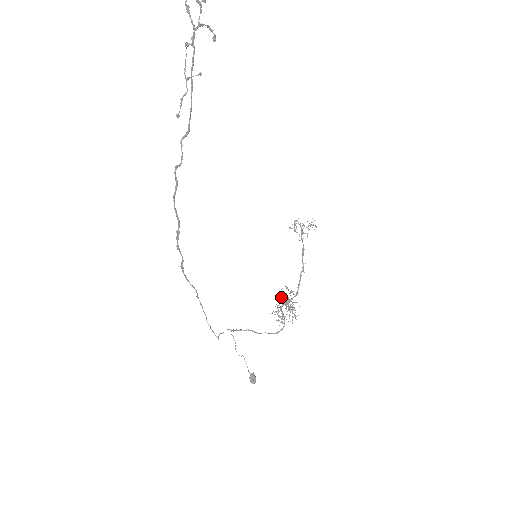
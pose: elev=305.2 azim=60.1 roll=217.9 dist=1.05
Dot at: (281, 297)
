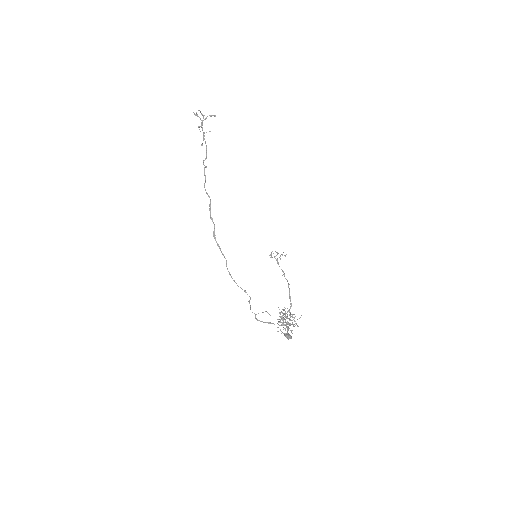
Dot at: occluded
